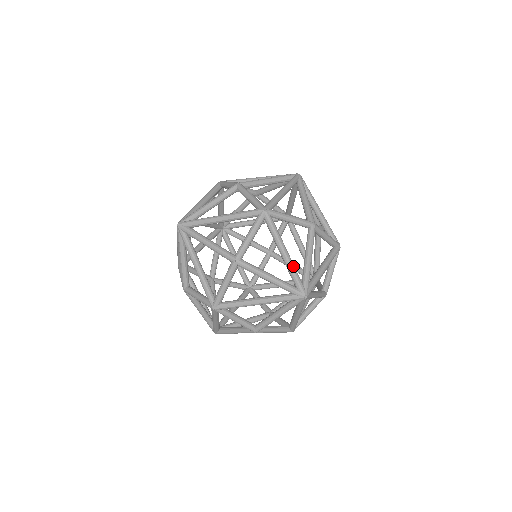
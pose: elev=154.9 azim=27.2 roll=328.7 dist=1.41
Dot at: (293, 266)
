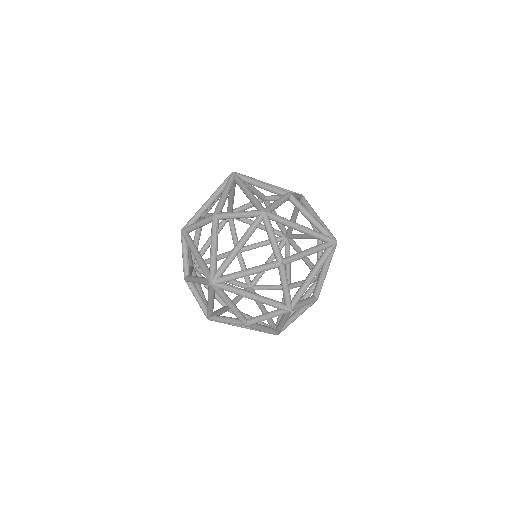
Dot at: (200, 262)
